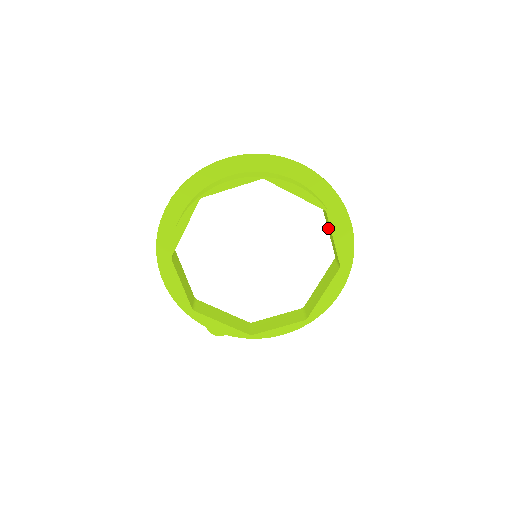
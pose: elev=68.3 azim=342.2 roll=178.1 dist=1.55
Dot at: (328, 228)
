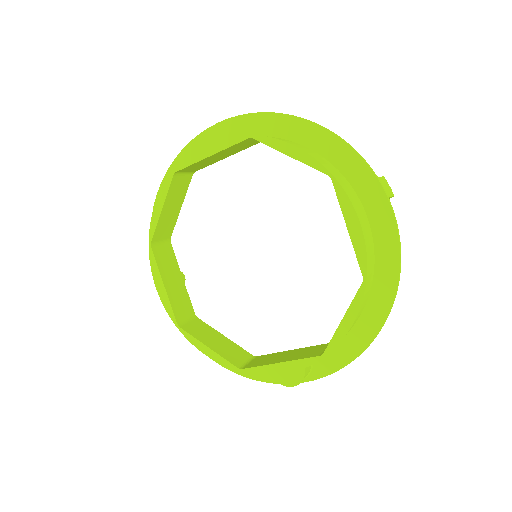
Dot at: occluded
